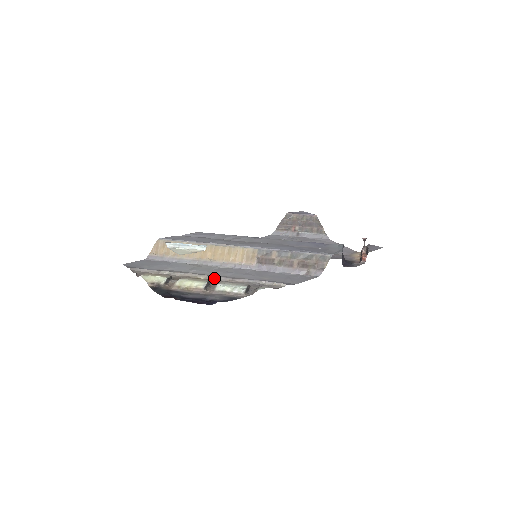
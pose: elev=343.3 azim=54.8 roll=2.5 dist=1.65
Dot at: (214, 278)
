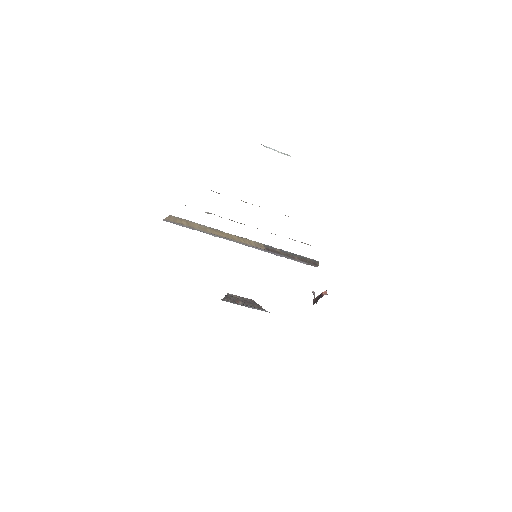
Dot at: occluded
